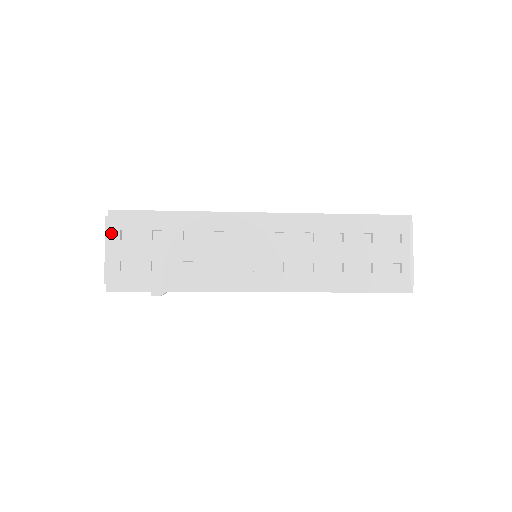
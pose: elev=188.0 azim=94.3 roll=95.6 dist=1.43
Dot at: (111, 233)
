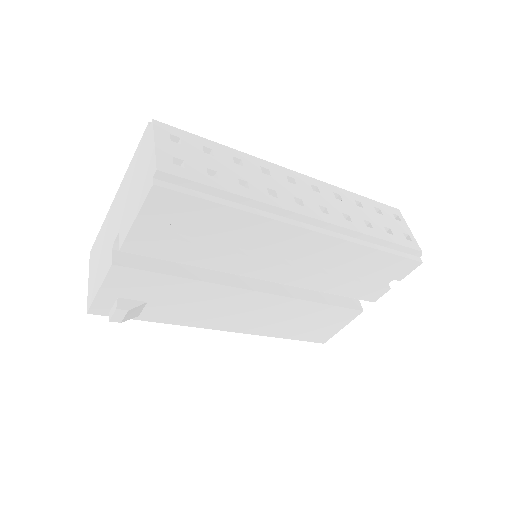
Dot at: (160, 133)
